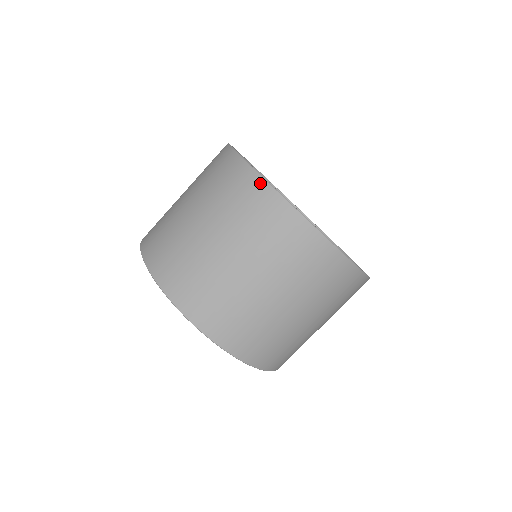
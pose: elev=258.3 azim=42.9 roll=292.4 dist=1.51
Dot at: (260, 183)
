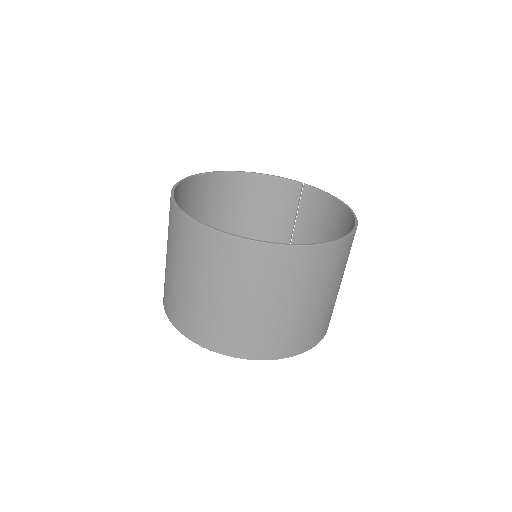
Dot at: occluded
